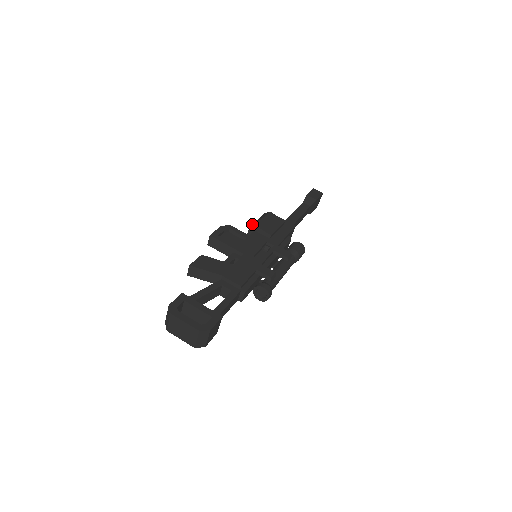
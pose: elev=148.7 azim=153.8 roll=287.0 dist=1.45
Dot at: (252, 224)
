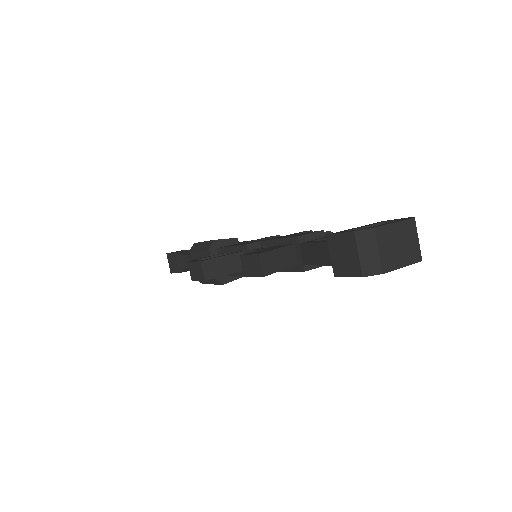
Dot at: (205, 248)
